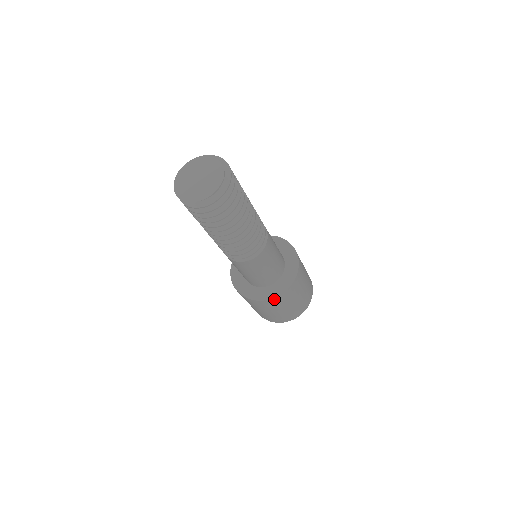
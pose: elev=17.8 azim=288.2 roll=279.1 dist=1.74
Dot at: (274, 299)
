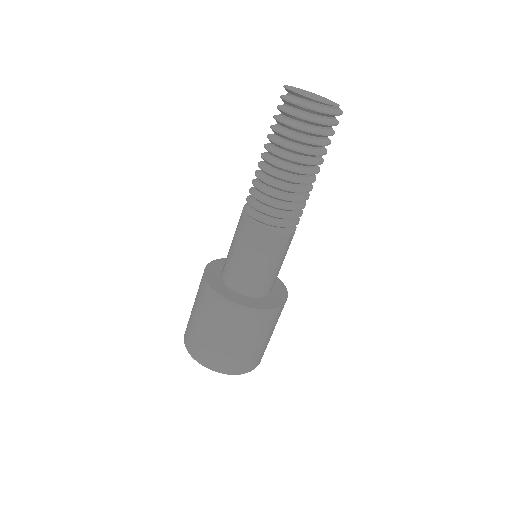
Dot at: (269, 312)
